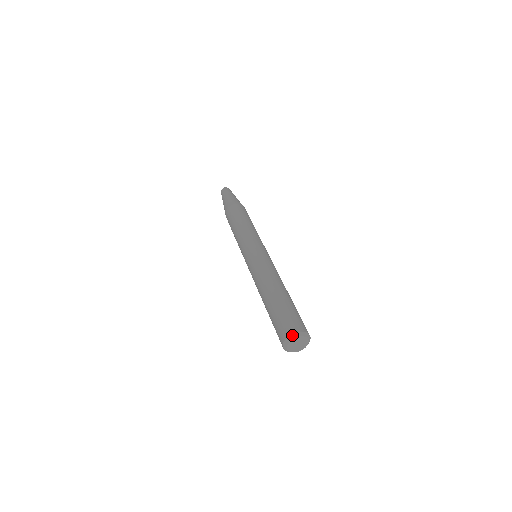
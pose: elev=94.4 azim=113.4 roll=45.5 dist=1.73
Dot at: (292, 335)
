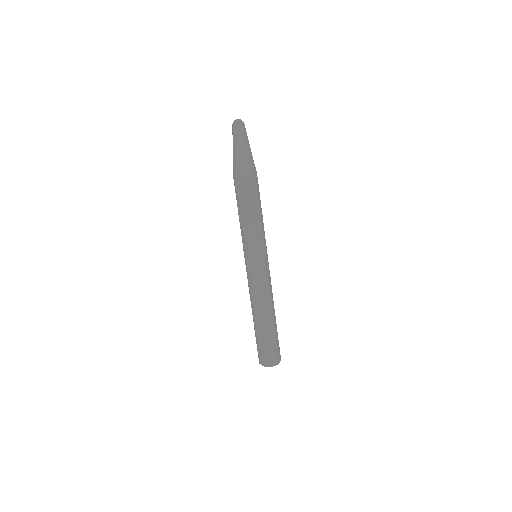
Dot at: (268, 366)
